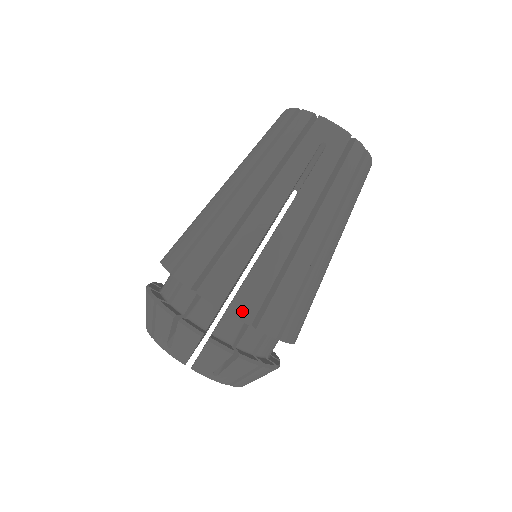
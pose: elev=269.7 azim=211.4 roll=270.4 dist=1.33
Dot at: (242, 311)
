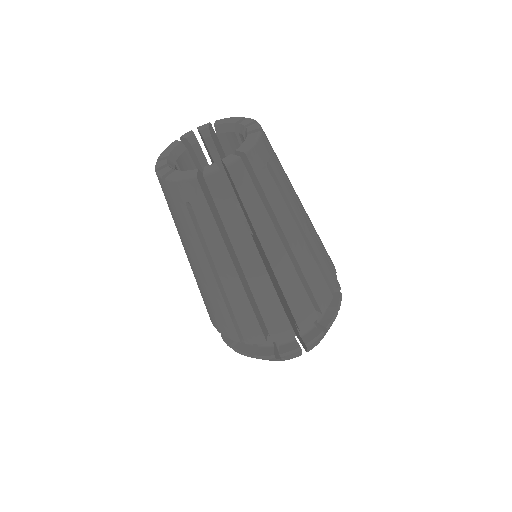
Dot at: (253, 339)
